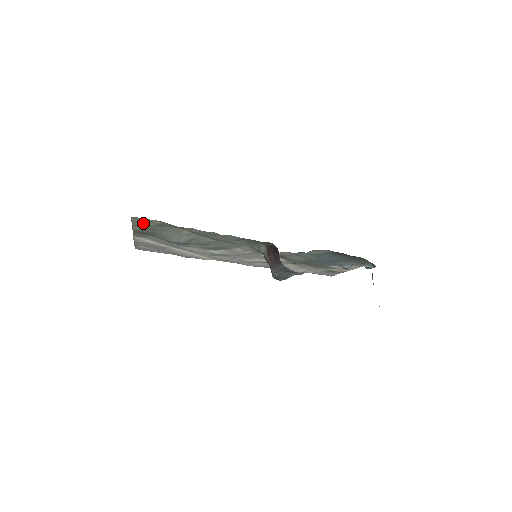
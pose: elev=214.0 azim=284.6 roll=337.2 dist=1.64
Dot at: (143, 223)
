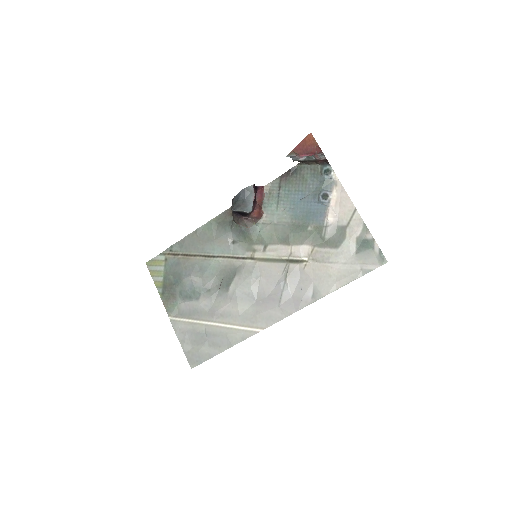
Dot at: (158, 271)
